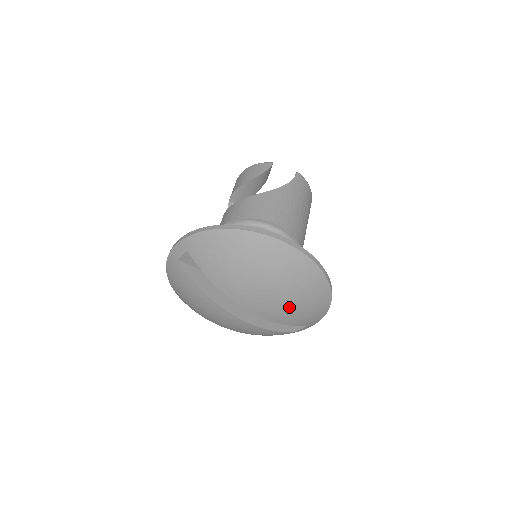
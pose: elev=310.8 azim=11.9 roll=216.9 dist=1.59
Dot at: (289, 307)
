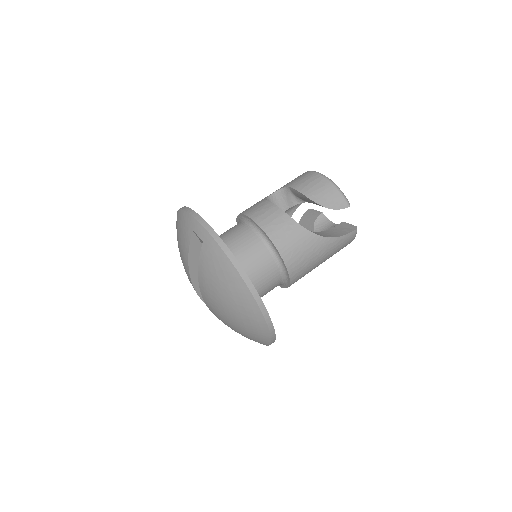
Dot at: occluded
